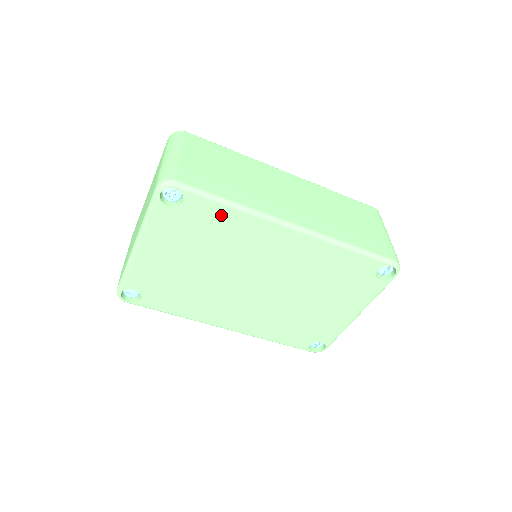
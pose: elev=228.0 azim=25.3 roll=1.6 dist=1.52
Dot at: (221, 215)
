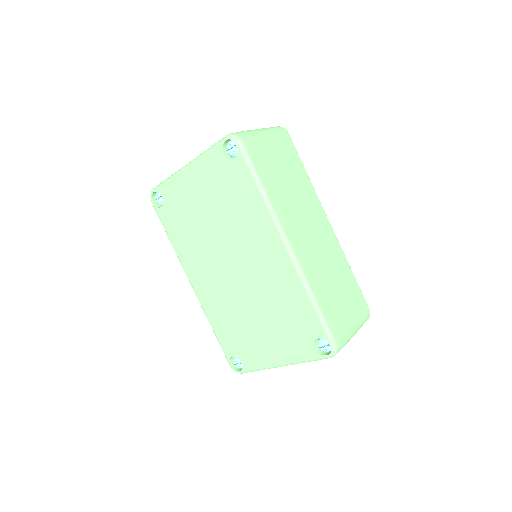
Dot at: (249, 190)
